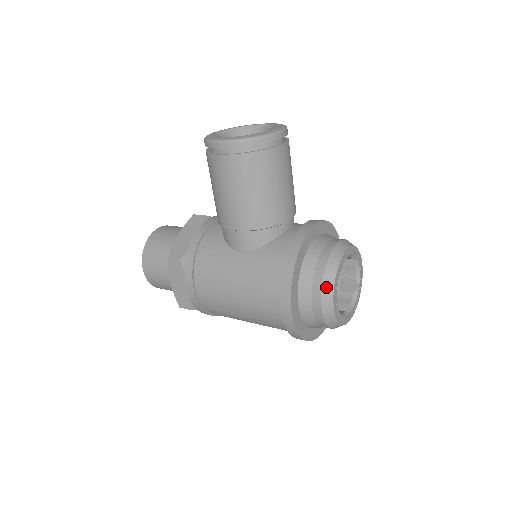
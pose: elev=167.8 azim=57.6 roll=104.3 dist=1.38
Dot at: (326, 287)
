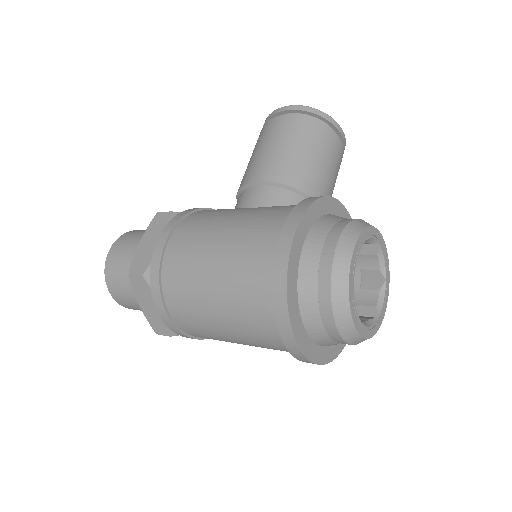
Dot at: (349, 231)
